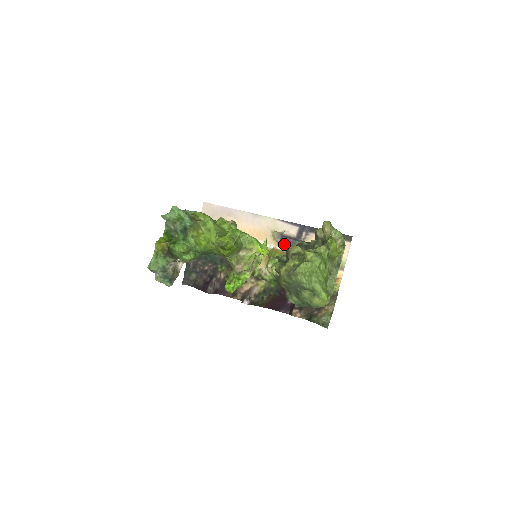
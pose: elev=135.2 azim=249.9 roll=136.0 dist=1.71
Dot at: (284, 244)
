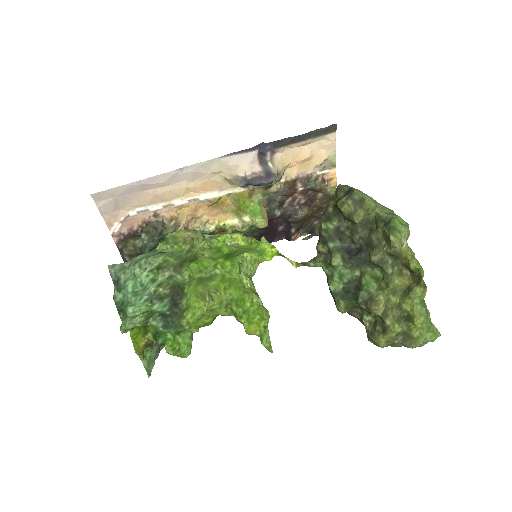
Dot at: occluded
